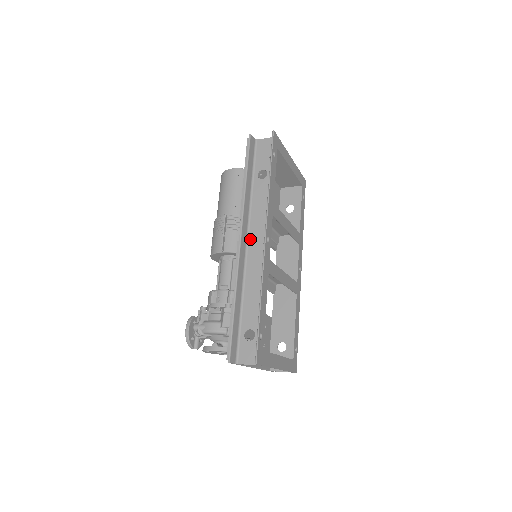
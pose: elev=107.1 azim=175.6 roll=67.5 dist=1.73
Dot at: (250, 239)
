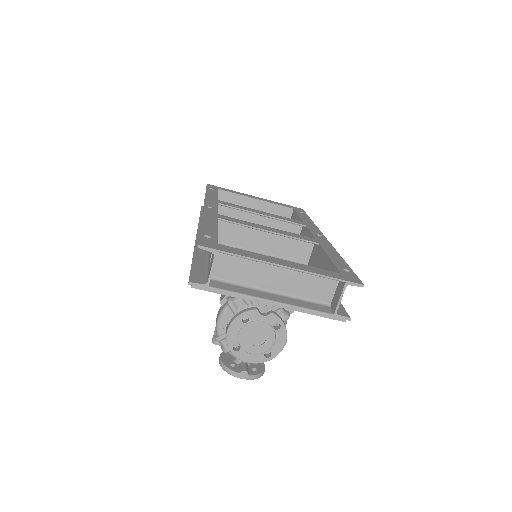
Dot at: occluded
